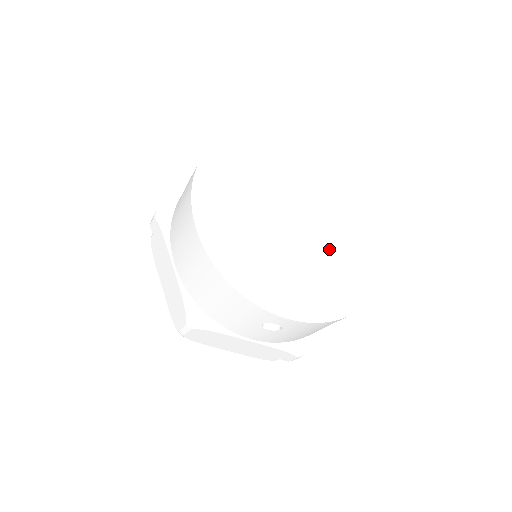
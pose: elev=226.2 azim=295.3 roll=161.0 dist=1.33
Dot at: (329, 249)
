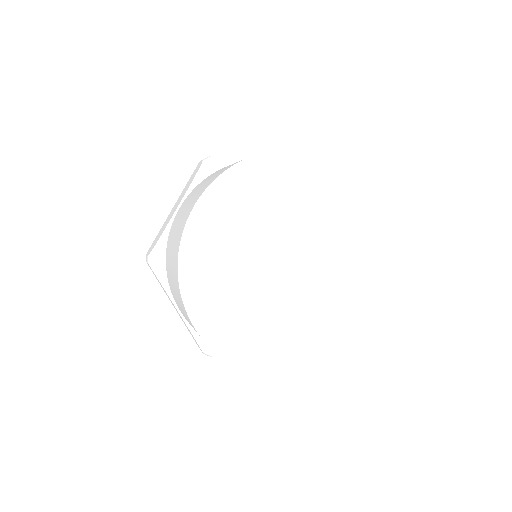
Dot at: (325, 288)
